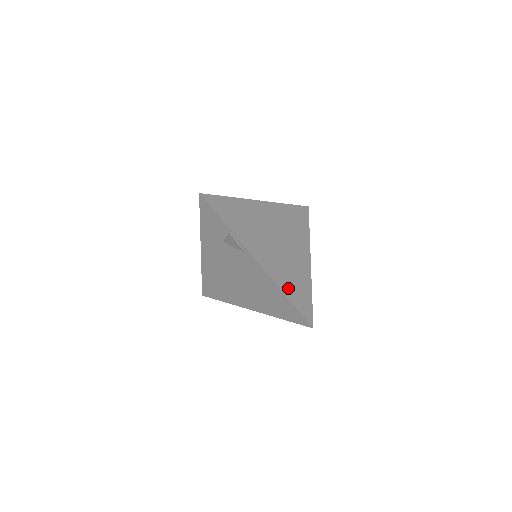
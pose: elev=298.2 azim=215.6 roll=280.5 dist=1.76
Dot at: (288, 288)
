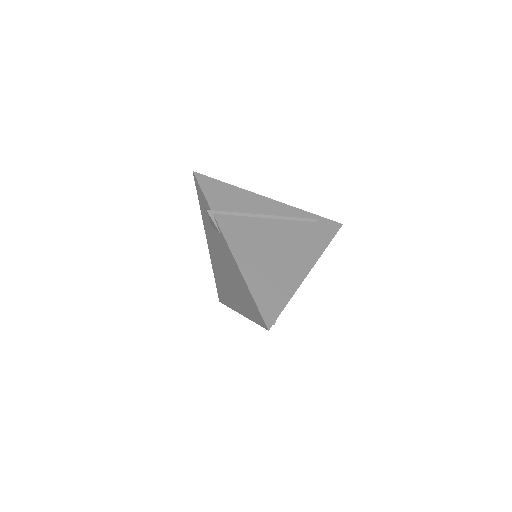
Dot at: (256, 281)
